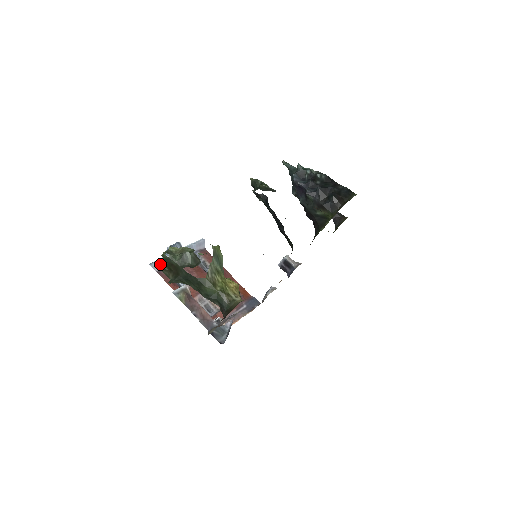
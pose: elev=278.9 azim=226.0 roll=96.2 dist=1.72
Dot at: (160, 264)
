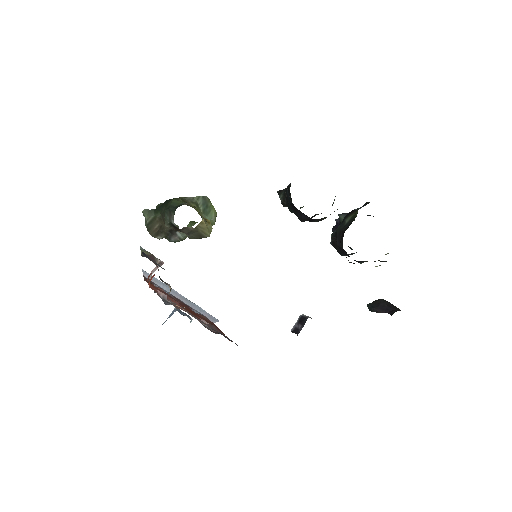
Dot at: occluded
